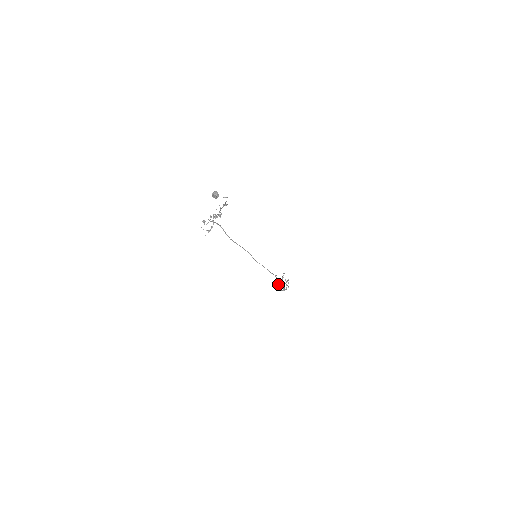
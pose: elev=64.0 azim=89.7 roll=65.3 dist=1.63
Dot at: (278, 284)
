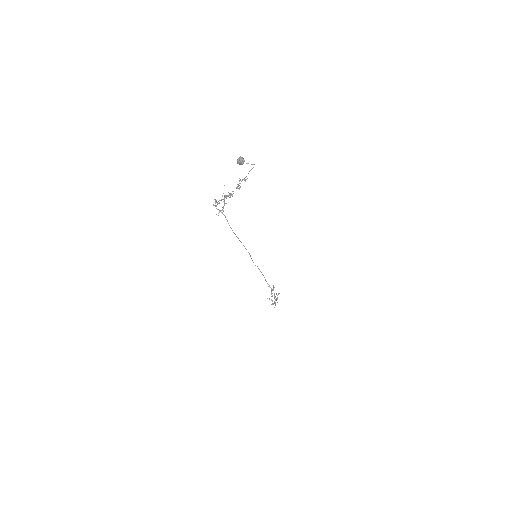
Dot at: (267, 298)
